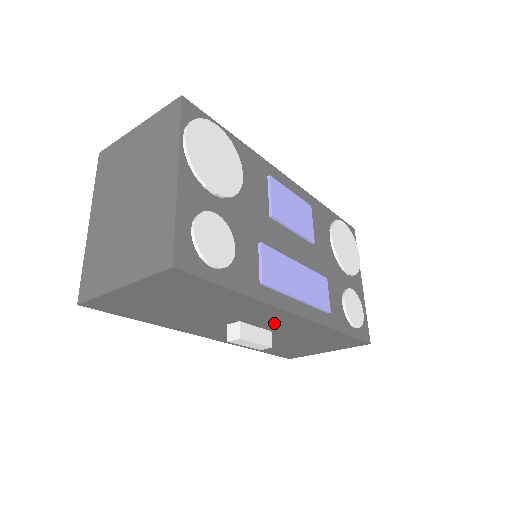
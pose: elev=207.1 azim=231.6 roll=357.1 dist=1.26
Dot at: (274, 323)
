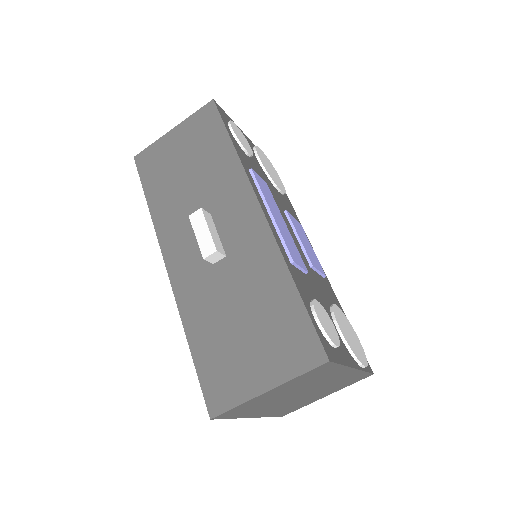
Dot at: (236, 228)
